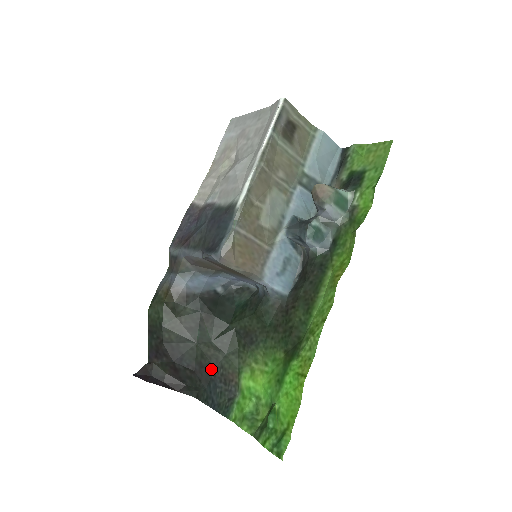
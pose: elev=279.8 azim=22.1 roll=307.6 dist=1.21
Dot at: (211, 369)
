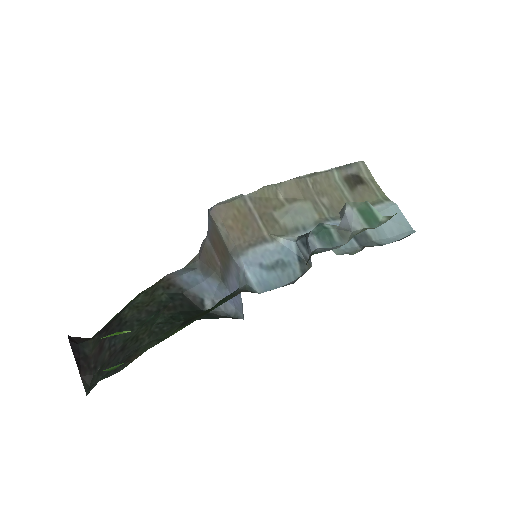
Dot at: (127, 353)
